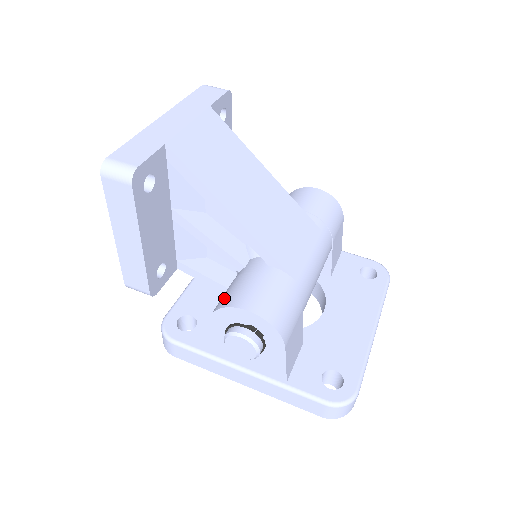
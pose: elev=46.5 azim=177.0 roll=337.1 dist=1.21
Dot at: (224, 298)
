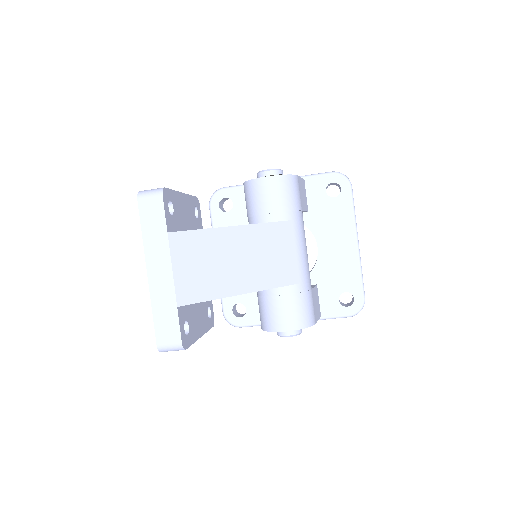
Dot at: (264, 321)
